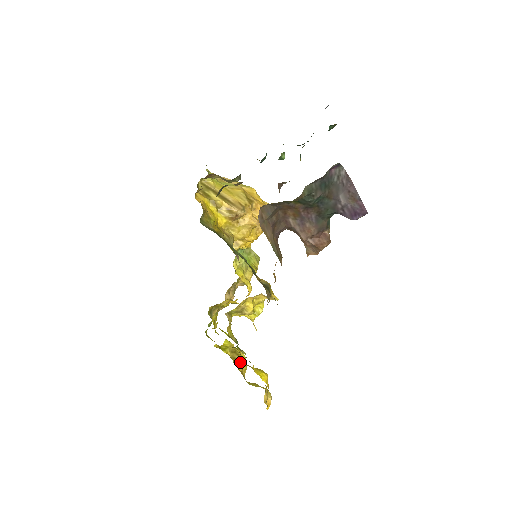
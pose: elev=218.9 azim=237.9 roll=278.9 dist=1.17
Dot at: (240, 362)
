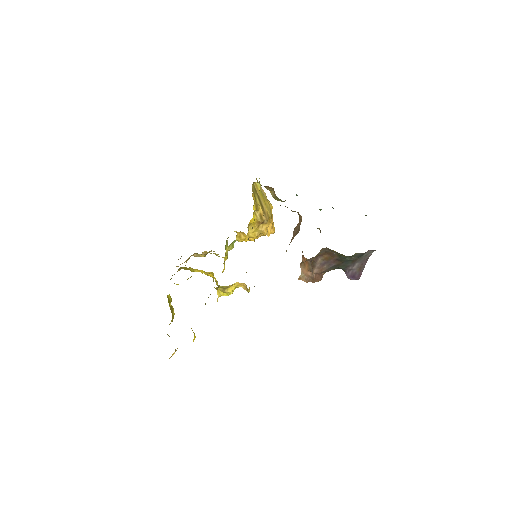
Dot at: occluded
